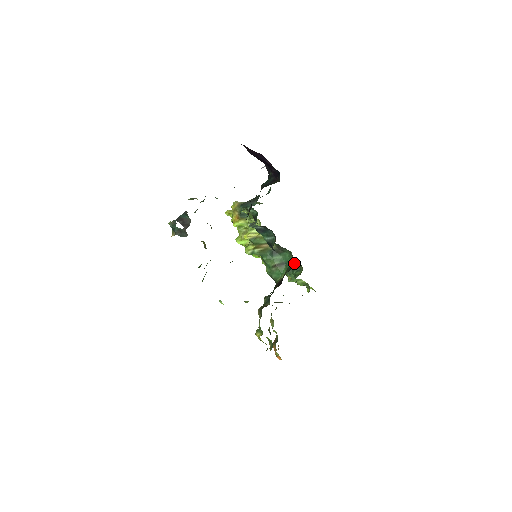
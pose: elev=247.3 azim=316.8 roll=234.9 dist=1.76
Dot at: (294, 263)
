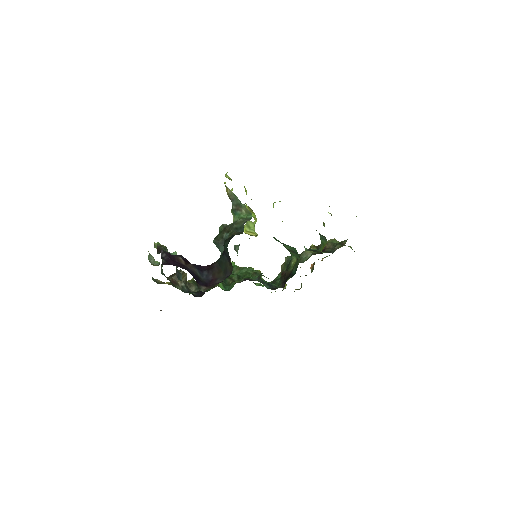
Dot at: occluded
